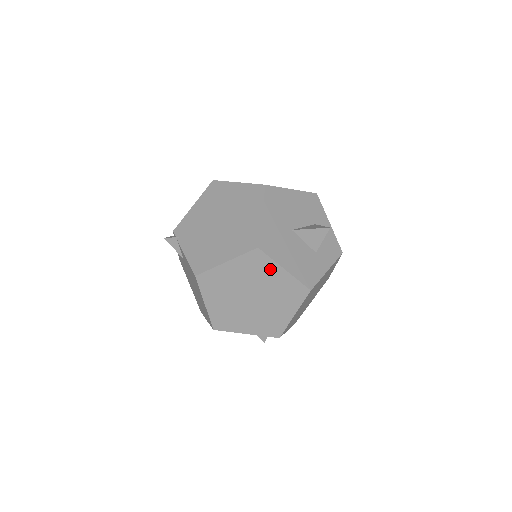
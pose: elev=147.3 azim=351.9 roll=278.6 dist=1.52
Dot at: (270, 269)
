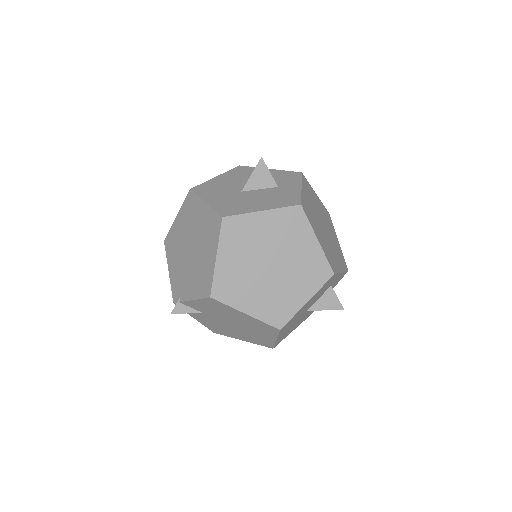
Dot at: (252, 224)
